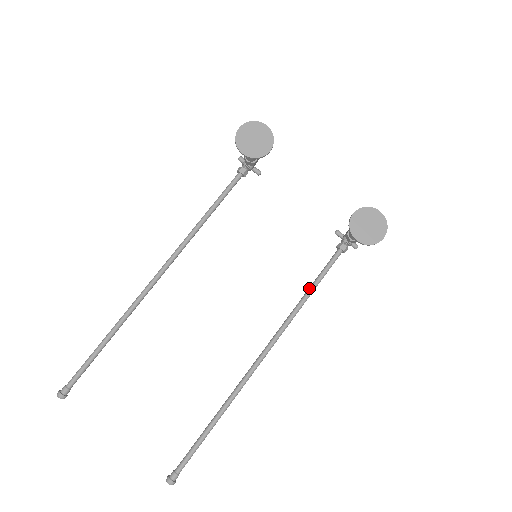
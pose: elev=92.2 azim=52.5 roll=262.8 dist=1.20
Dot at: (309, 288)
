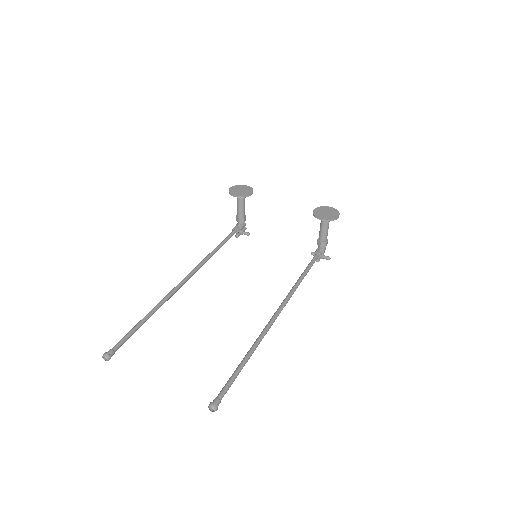
Dot at: (301, 274)
